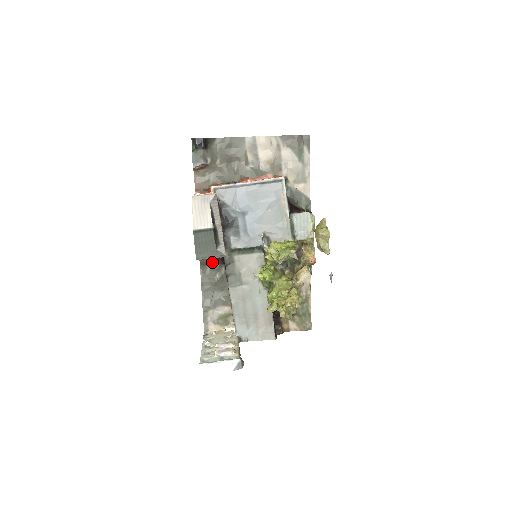
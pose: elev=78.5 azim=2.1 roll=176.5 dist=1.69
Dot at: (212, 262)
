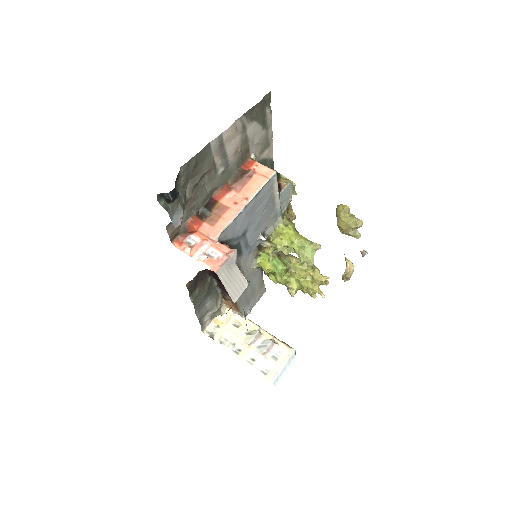
Dot at: (199, 283)
